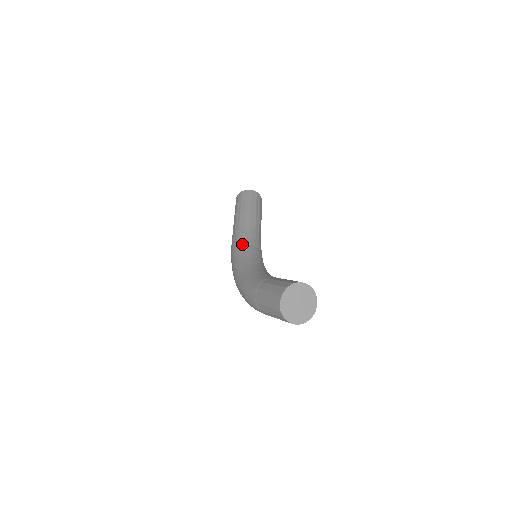
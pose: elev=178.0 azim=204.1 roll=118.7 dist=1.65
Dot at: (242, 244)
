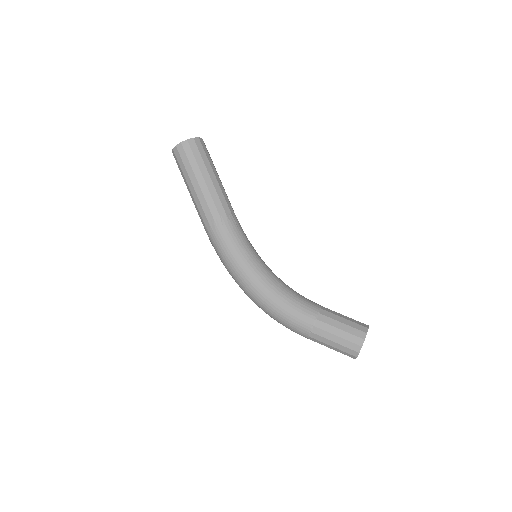
Dot at: (239, 244)
